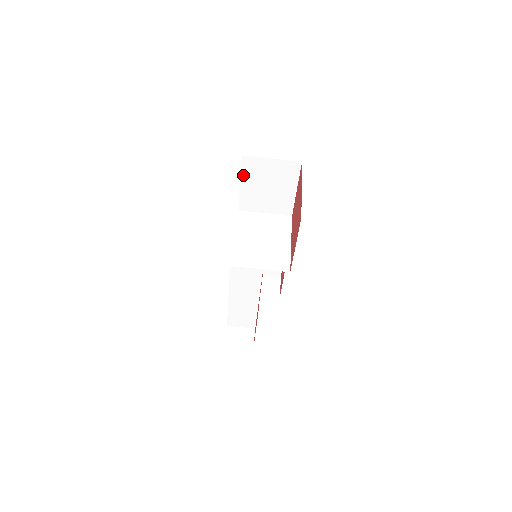
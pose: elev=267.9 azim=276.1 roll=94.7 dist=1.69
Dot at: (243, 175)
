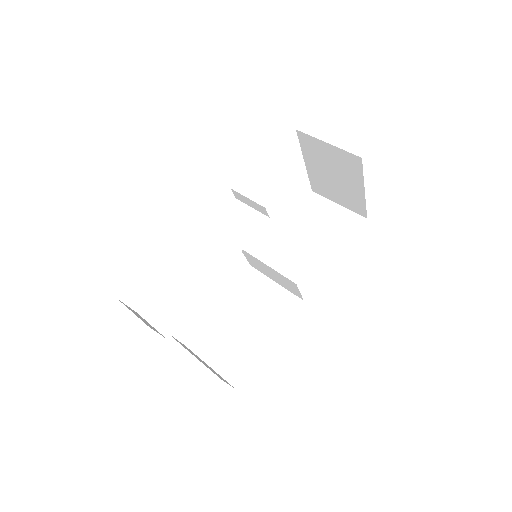
Dot at: (299, 211)
